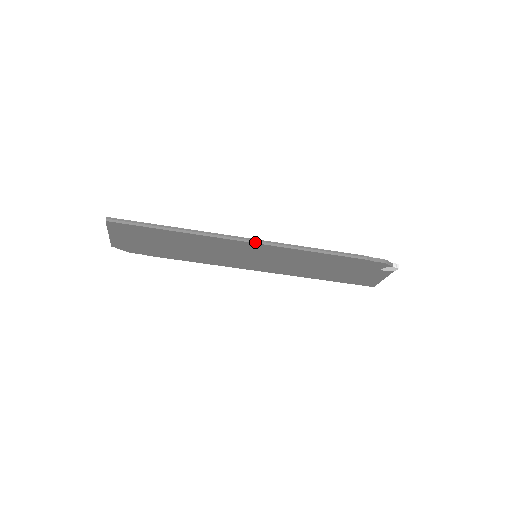
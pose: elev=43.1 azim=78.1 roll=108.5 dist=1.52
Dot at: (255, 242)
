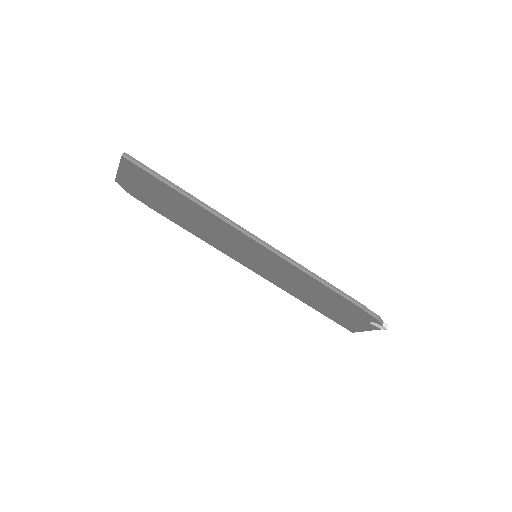
Dot at: (263, 244)
